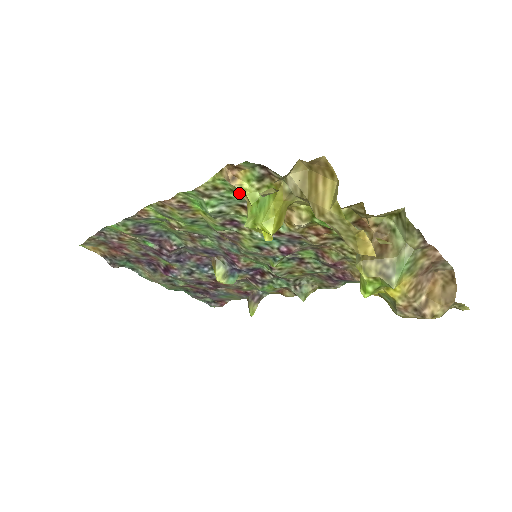
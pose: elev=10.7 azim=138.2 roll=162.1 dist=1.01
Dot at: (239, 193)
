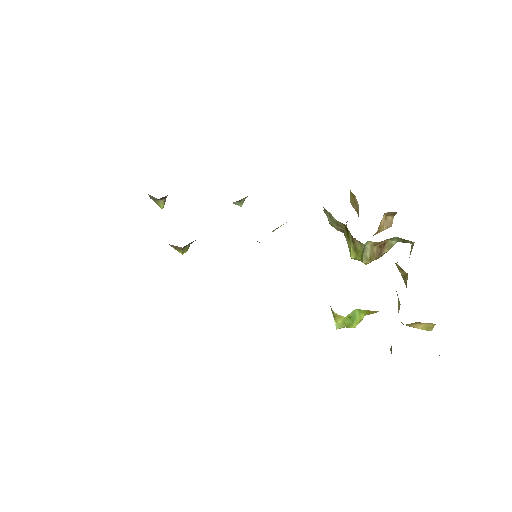
Dot at: occluded
